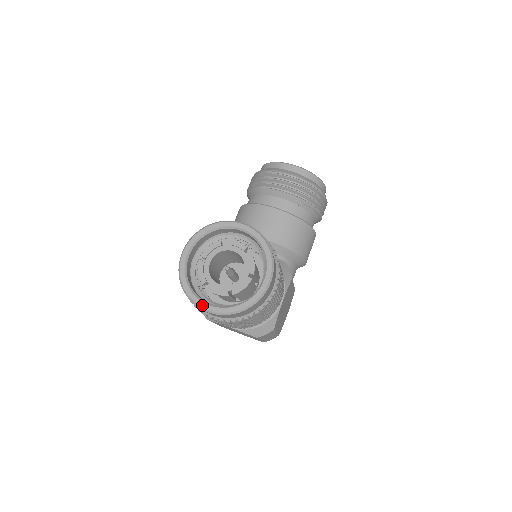
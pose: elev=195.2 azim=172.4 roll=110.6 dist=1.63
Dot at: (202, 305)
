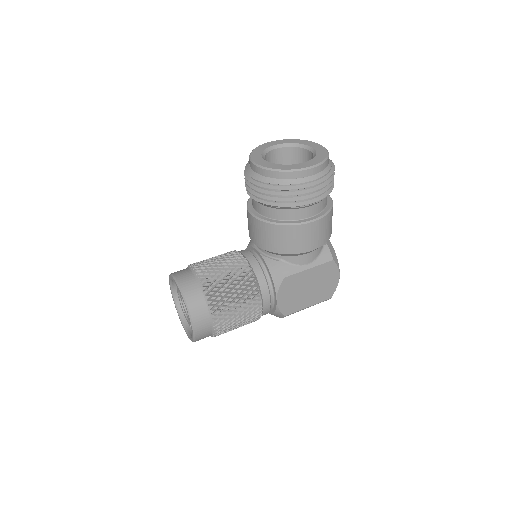
Dot at: (184, 328)
